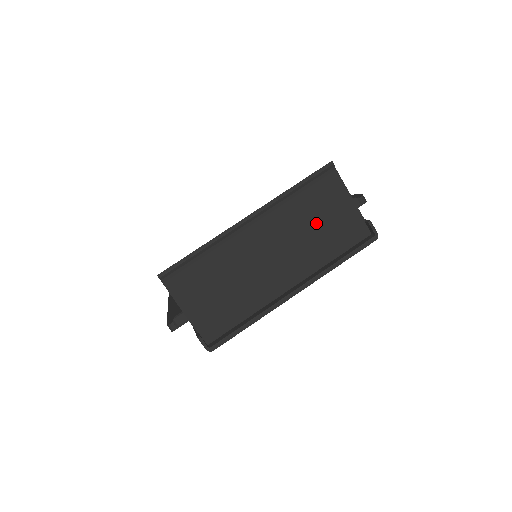
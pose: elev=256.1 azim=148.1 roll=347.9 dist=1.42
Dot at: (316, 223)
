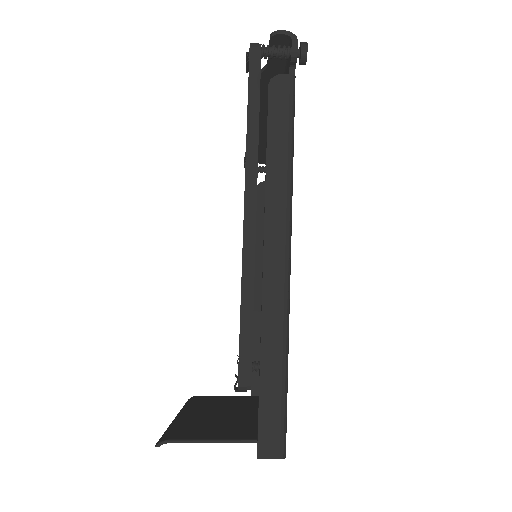
Dot at: occluded
